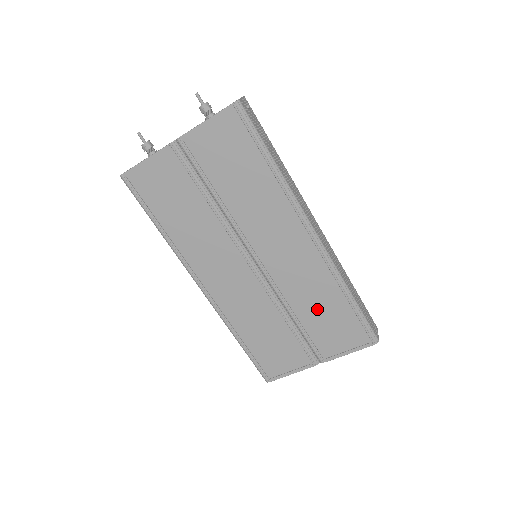
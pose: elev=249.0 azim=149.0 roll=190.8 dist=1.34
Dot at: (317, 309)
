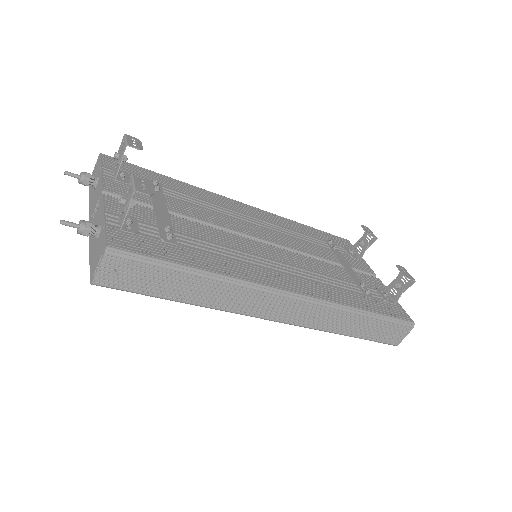
Dot at: occluded
